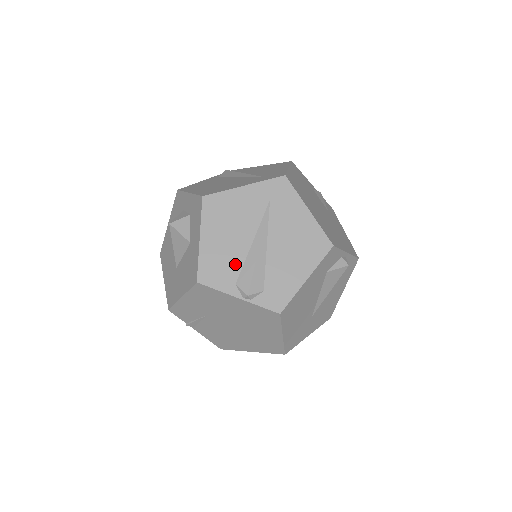
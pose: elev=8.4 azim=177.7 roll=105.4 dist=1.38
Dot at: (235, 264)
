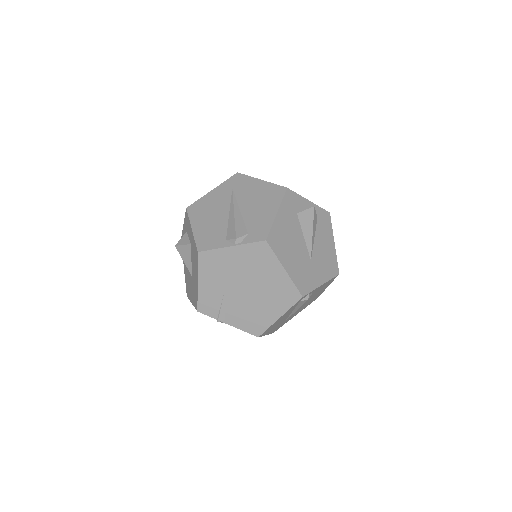
Dot at: (221, 230)
